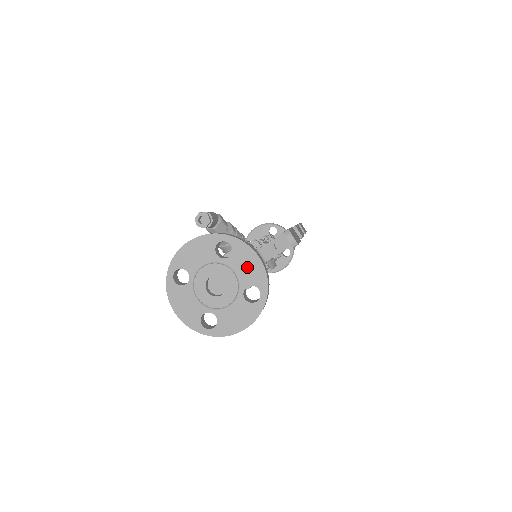
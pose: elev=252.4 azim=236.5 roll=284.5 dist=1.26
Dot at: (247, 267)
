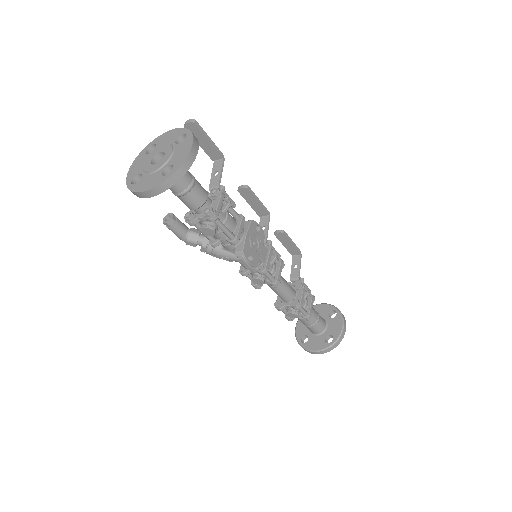
Dot at: (168, 138)
